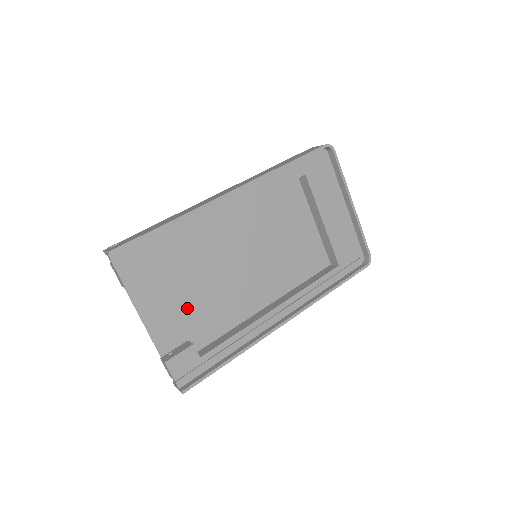
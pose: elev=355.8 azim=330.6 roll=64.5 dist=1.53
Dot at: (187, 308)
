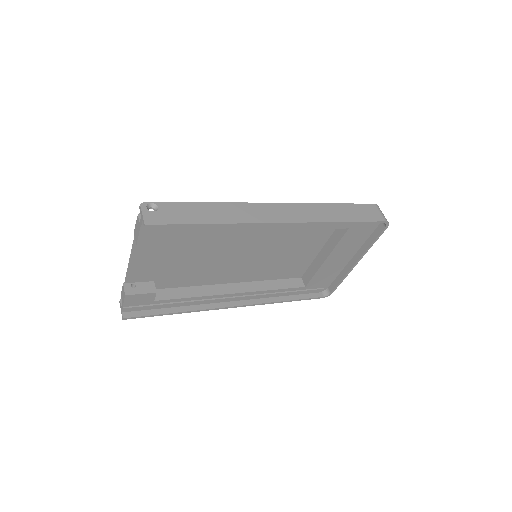
Dot at: (172, 263)
